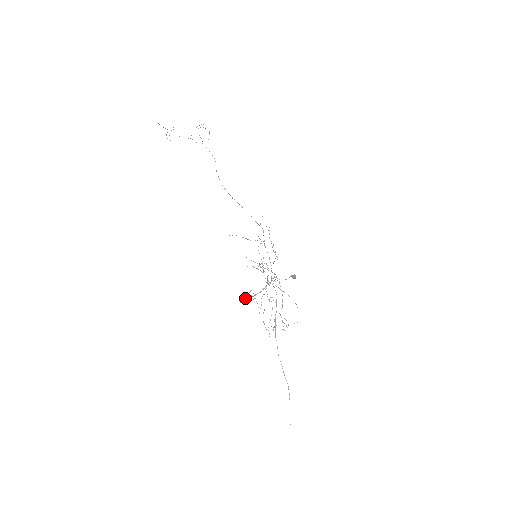
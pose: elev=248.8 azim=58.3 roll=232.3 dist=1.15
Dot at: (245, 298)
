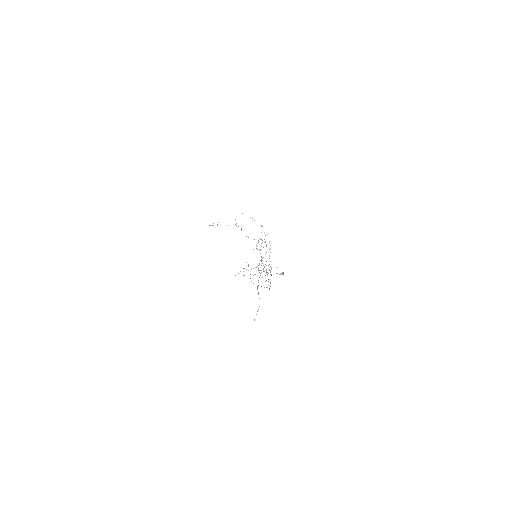
Dot at: (240, 271)
